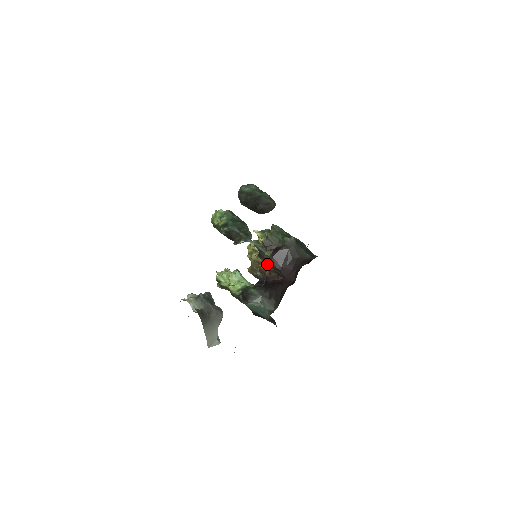
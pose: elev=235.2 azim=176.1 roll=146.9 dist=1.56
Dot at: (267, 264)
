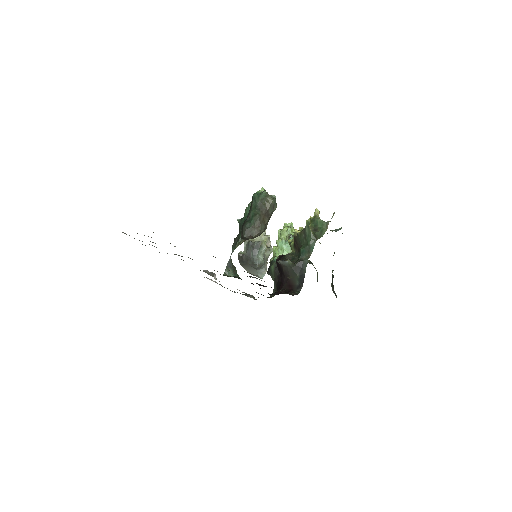
Dot at: occluded
